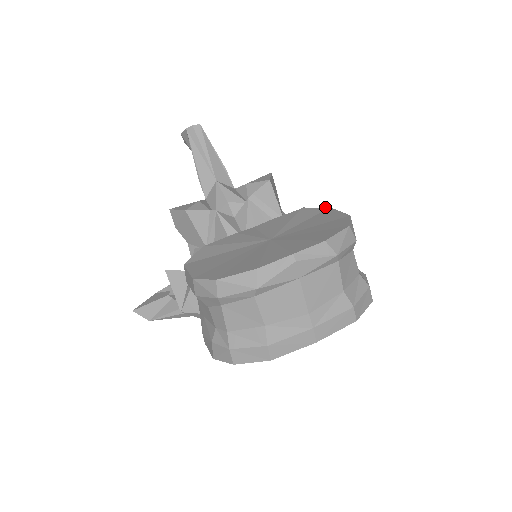
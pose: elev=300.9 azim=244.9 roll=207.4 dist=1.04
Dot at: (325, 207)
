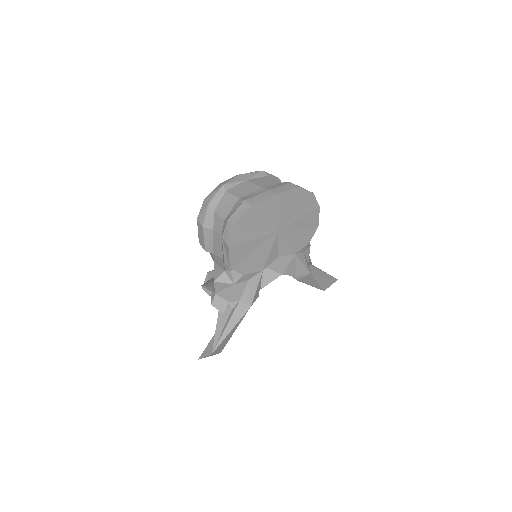
Dot at: occluded
